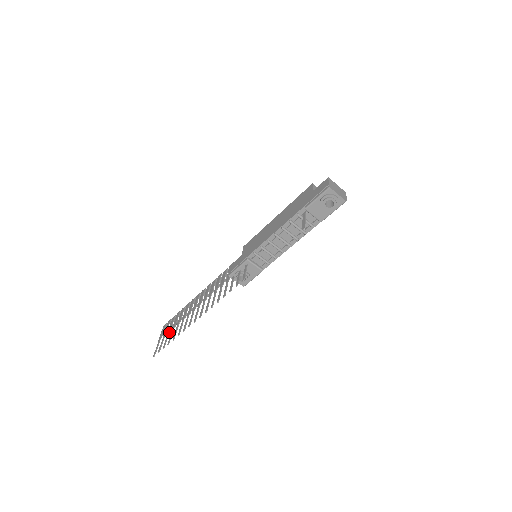
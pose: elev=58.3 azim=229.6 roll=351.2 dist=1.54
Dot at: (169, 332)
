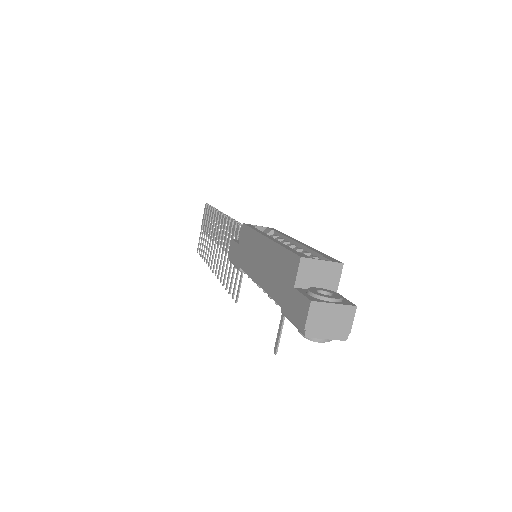
Dot at: (205, 234)
